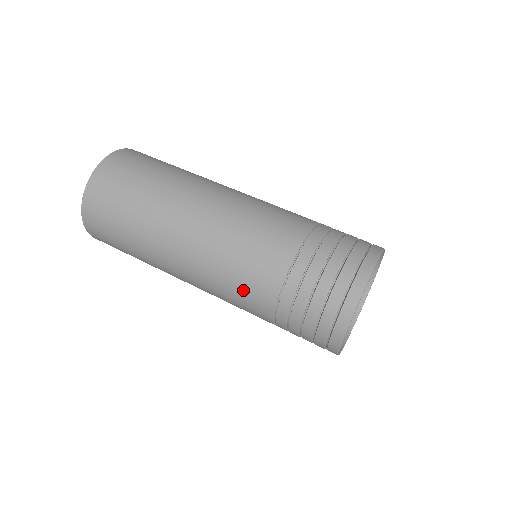
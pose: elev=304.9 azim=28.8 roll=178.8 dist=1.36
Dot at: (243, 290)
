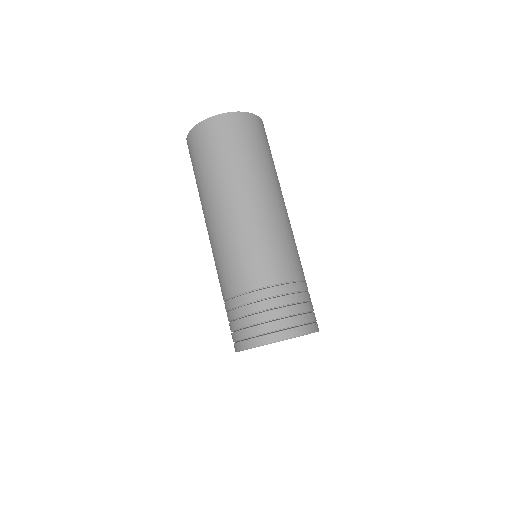
Dot at: (220, 273)
